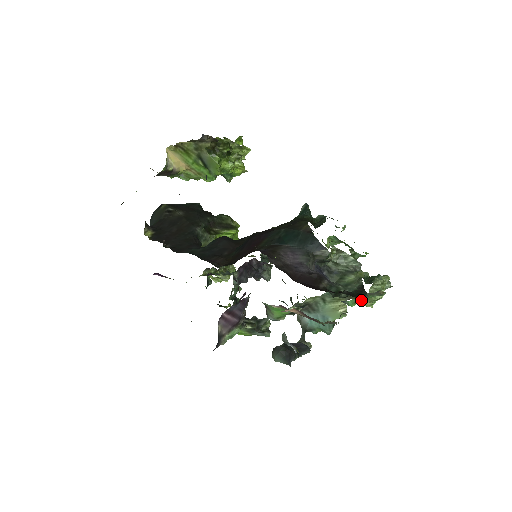
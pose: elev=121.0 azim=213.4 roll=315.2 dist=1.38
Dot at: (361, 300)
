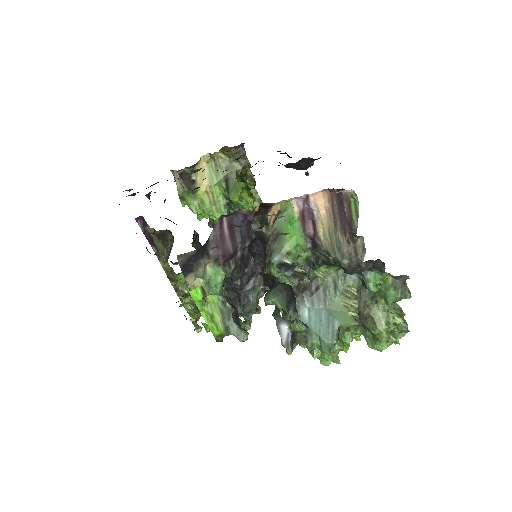
Dot at: (376, 317)
